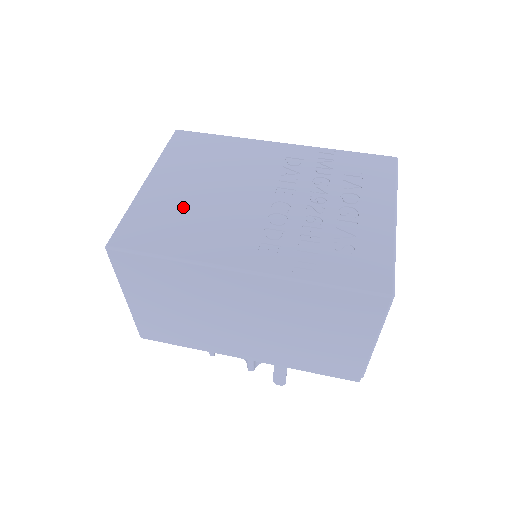
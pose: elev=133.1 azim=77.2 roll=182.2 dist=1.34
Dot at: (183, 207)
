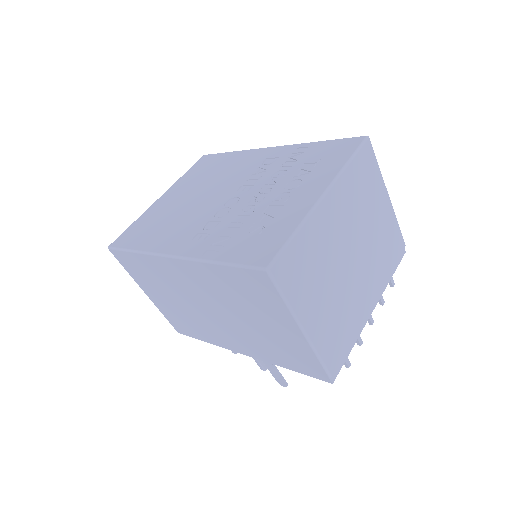
Dot at: (168, 213)
